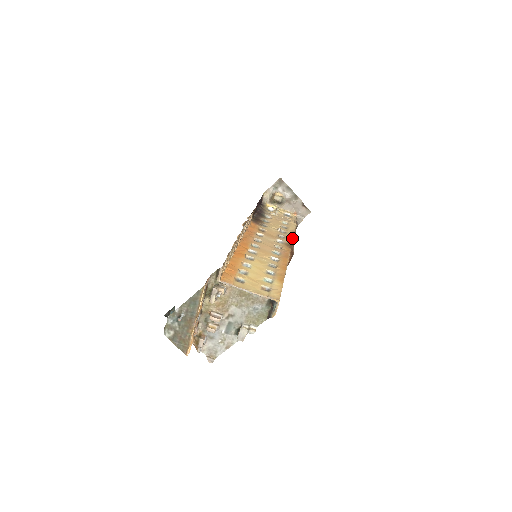
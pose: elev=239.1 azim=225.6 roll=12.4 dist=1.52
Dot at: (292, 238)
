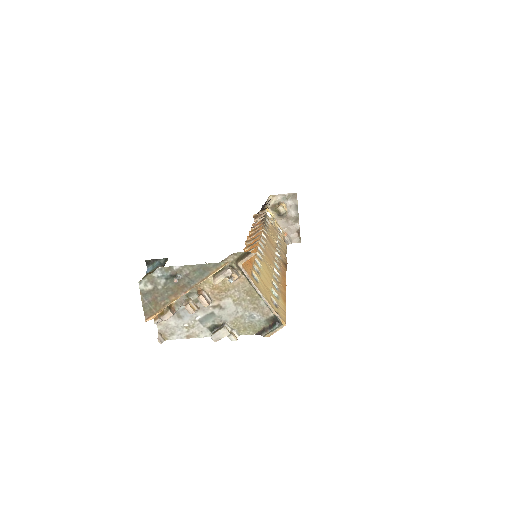
Dot at: (286, 259)
